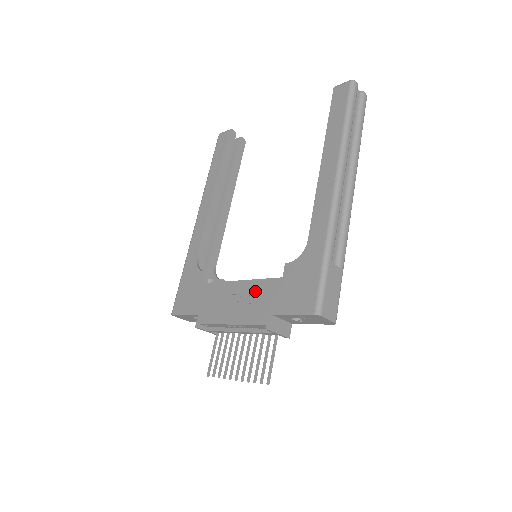
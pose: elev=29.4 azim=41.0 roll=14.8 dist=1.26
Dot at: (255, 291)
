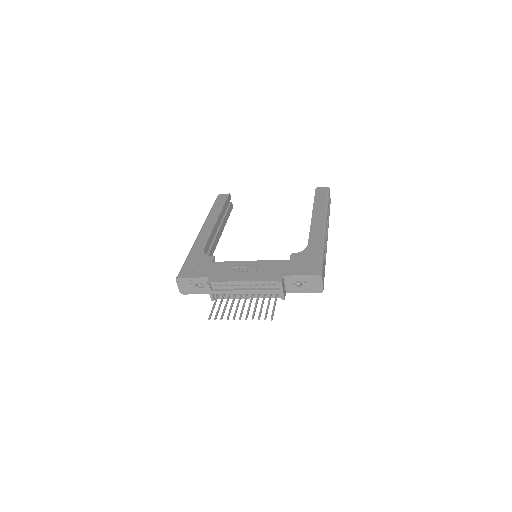
Dot at: (266, 265)
